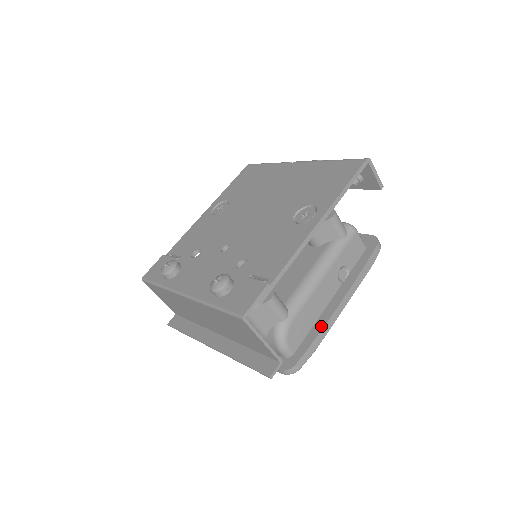
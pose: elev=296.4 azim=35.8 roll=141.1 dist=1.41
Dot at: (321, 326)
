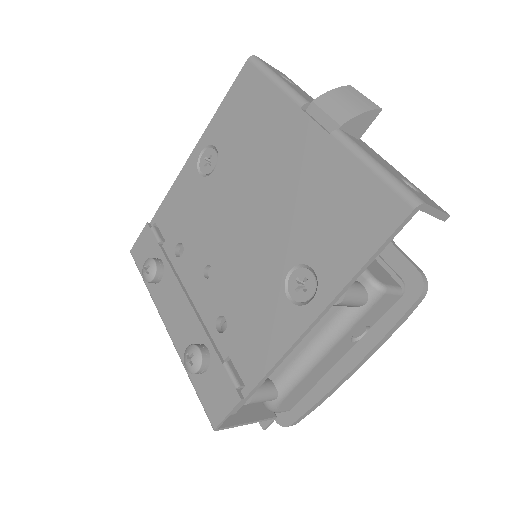
Dot at: (322, 393)
